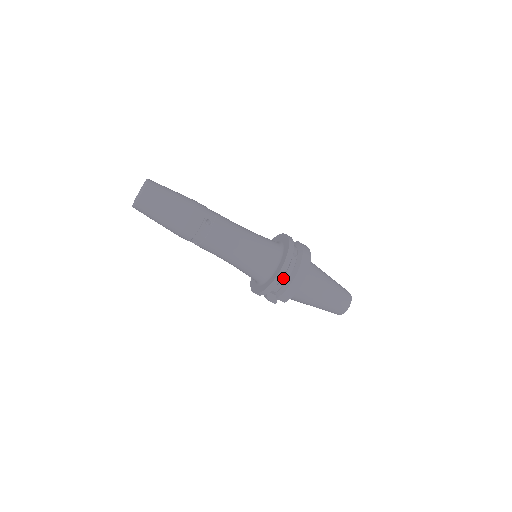
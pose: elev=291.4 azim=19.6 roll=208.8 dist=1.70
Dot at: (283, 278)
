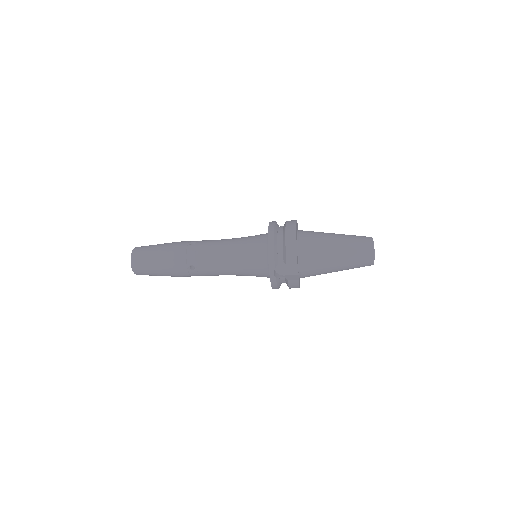
Dot at: (278, 243)
